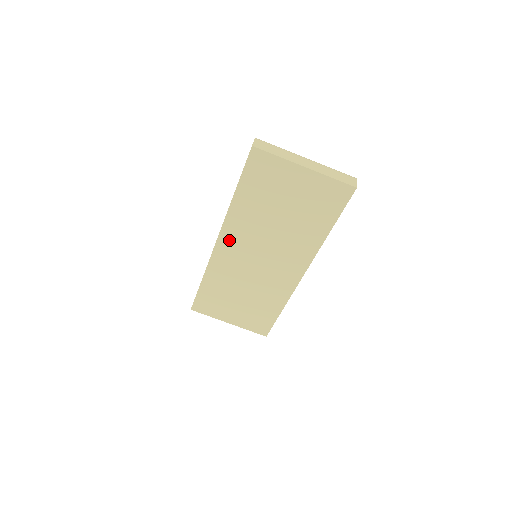
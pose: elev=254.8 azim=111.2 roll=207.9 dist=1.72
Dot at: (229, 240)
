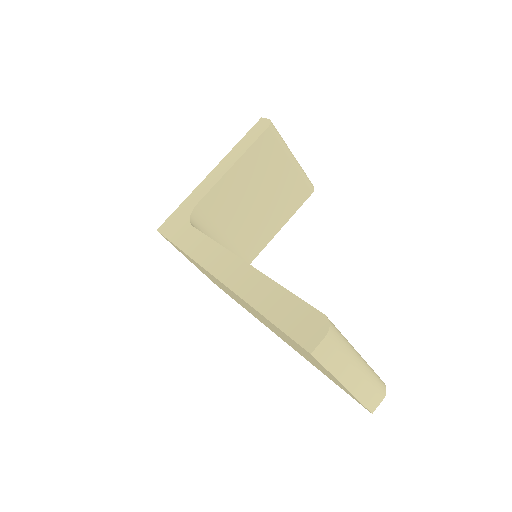
Dot at: occluded
